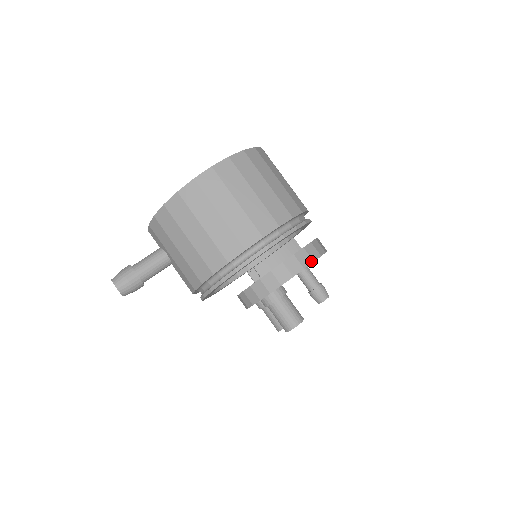
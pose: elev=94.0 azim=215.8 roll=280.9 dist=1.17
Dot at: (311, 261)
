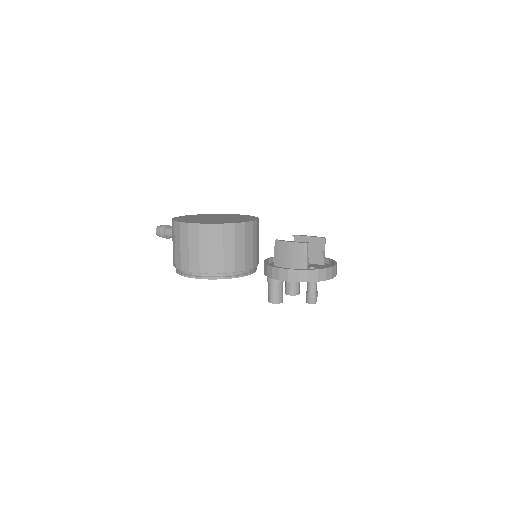
Dot at: (296, 281)
